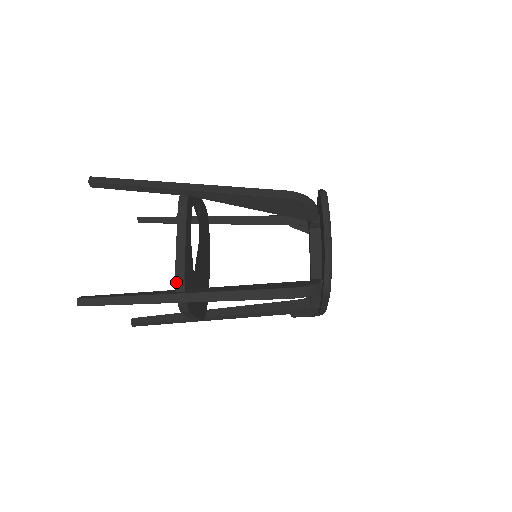
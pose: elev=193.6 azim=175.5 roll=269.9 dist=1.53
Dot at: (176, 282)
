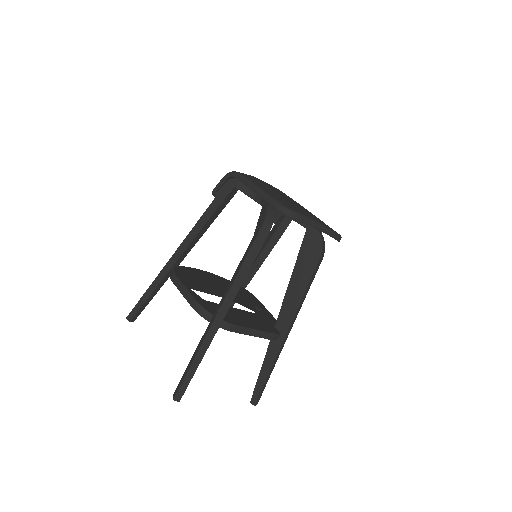
Dot at: (275, 339)
